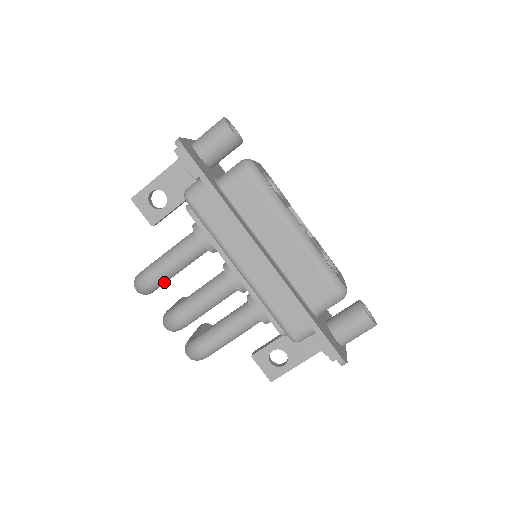
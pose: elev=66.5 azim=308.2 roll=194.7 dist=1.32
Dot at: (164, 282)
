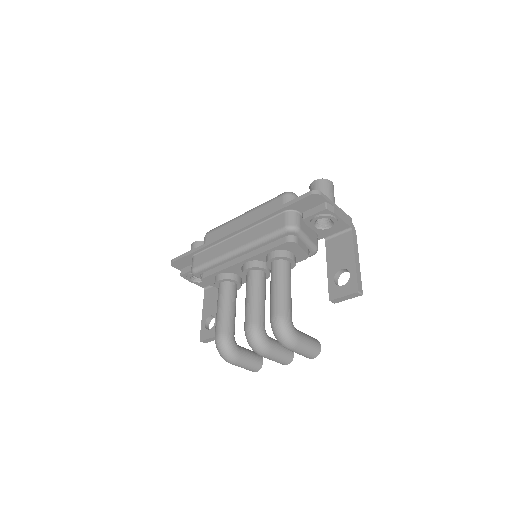
Dot at: (229, 327)
